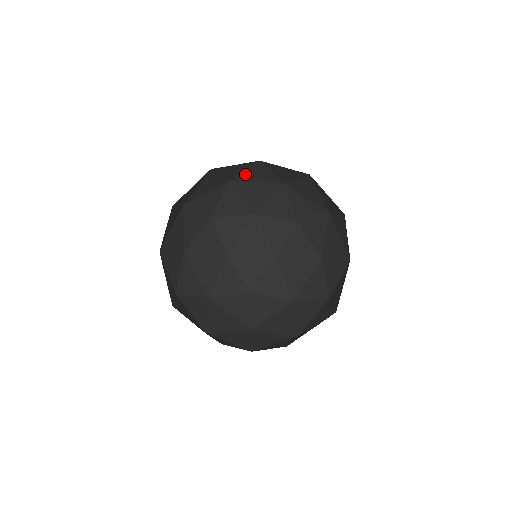
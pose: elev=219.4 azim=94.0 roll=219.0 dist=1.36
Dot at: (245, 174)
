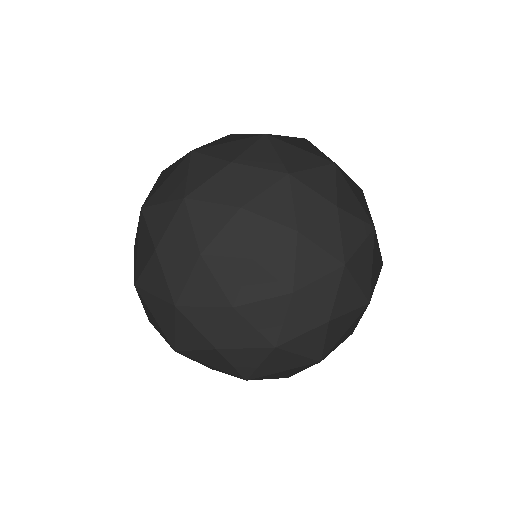
Dot at: (242, 190)
